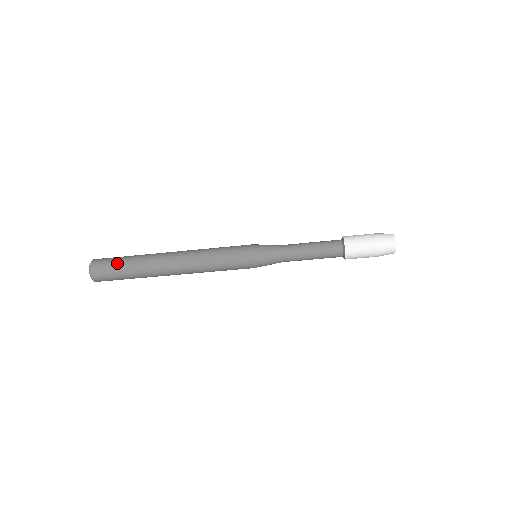
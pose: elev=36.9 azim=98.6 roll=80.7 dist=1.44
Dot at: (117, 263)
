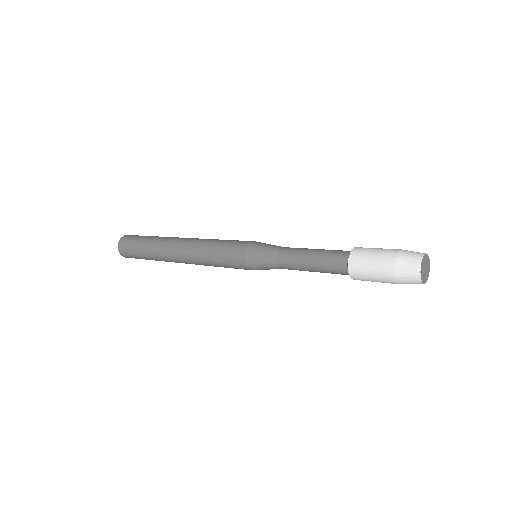
Dot at: (136, 254)
